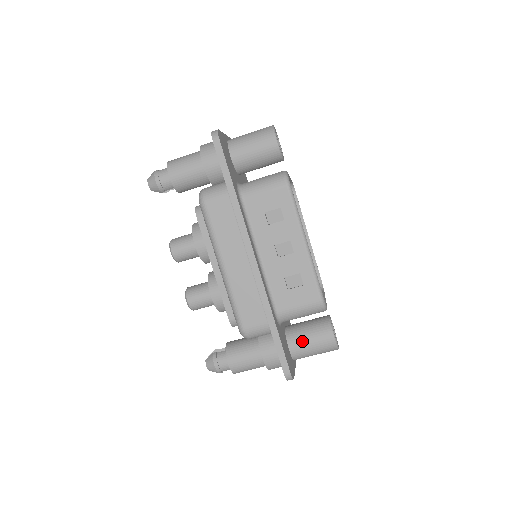
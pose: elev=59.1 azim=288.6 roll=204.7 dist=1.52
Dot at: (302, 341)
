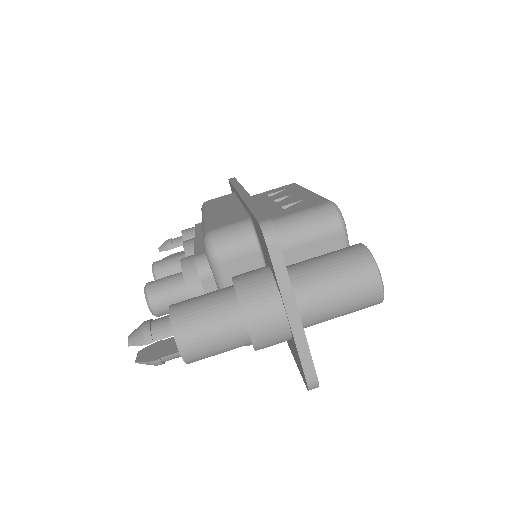
Dot at: (307, 260)
